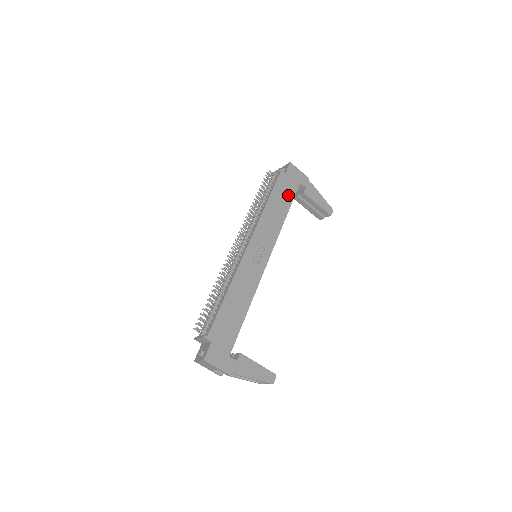
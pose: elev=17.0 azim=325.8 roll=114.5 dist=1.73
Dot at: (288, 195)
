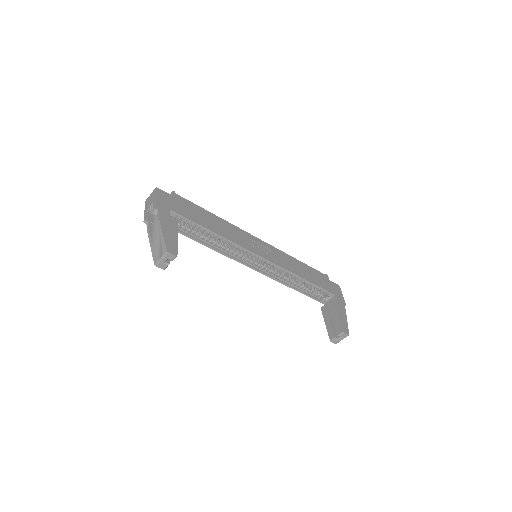
Dot at: (318, 282)
